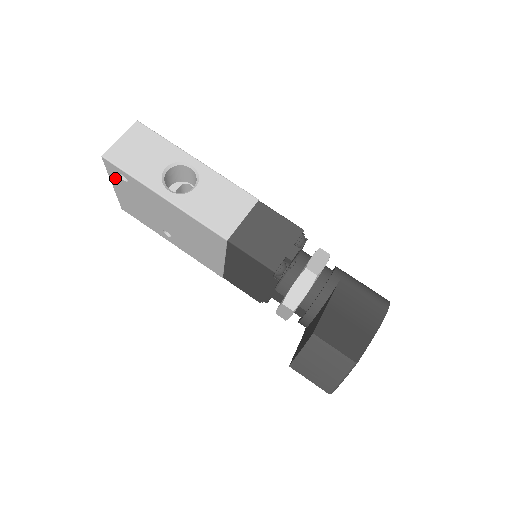
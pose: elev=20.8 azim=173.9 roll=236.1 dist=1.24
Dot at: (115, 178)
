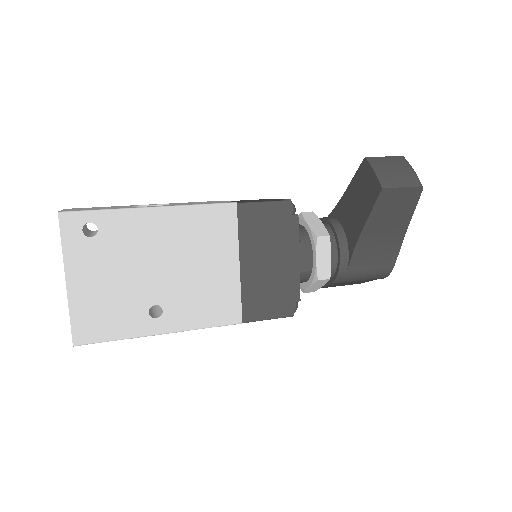
Dot at: (74, 249)
